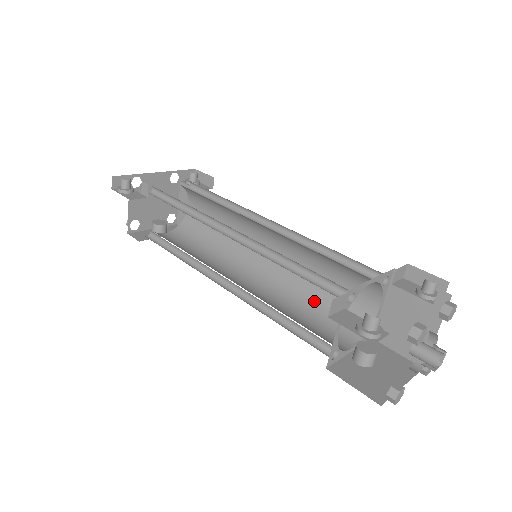
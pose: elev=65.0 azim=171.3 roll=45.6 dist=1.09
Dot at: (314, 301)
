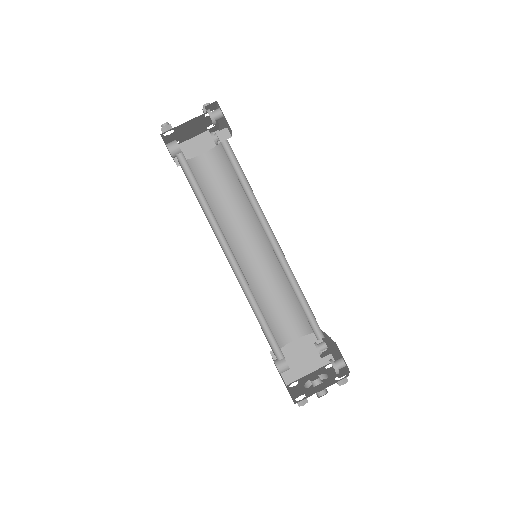
Dot at: occluded
